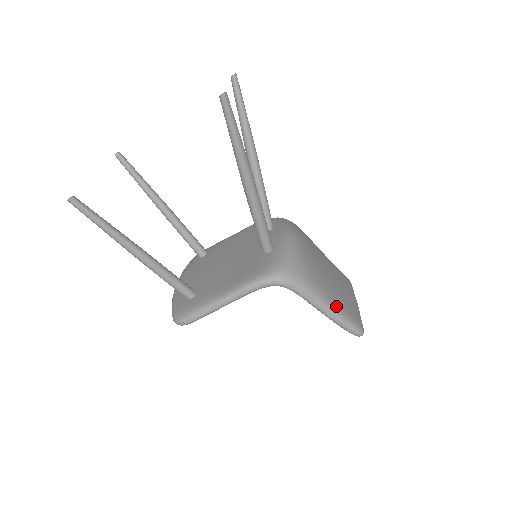
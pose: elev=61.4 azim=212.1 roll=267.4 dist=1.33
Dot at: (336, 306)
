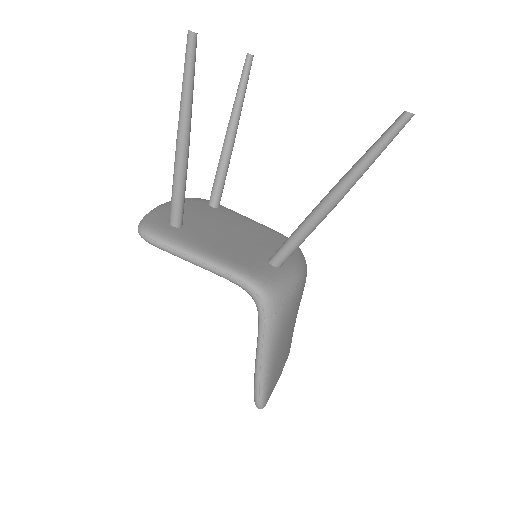
Dot at: (271, 366)
